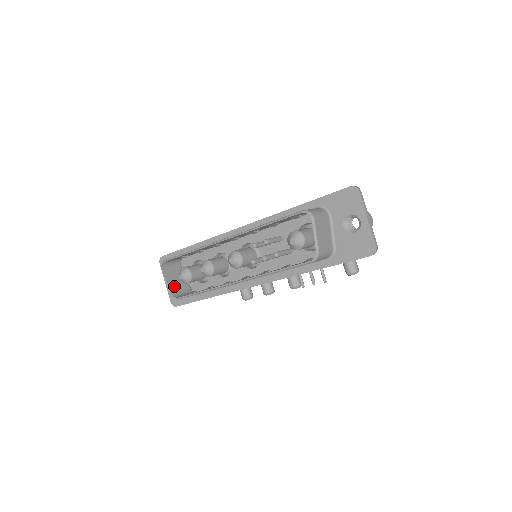
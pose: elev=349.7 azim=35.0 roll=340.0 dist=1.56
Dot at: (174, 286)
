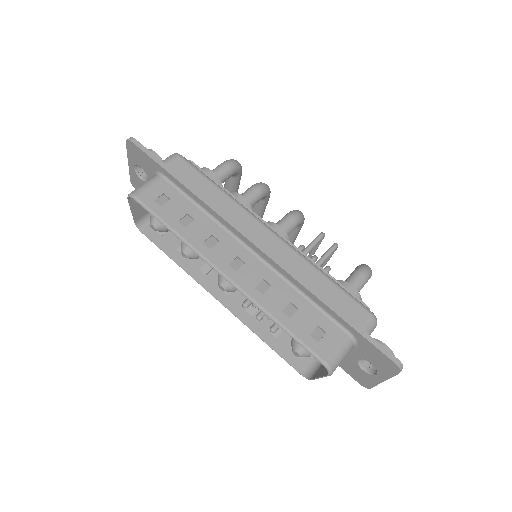
Dot at: (140, 211)
